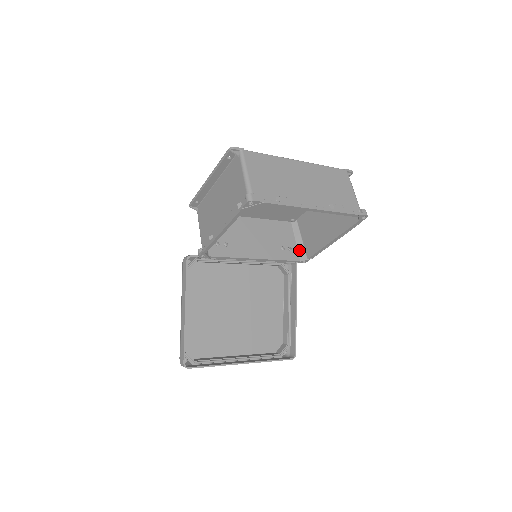
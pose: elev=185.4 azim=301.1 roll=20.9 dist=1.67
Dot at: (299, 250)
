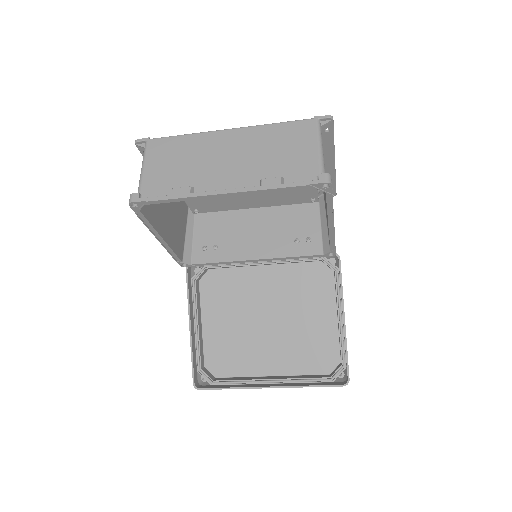
Dot at: (323, 239)
